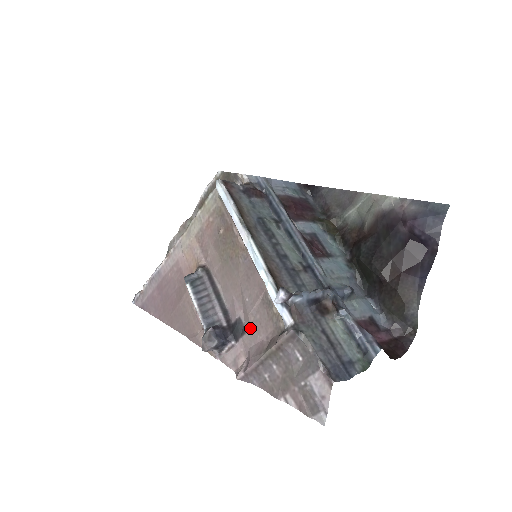
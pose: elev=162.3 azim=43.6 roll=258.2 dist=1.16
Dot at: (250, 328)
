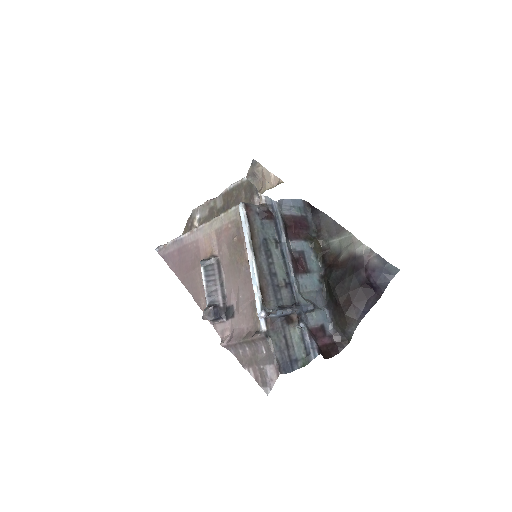
Dot at: (238, 316)
